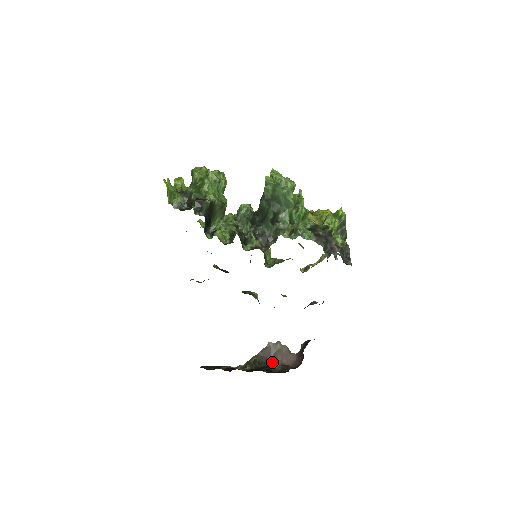
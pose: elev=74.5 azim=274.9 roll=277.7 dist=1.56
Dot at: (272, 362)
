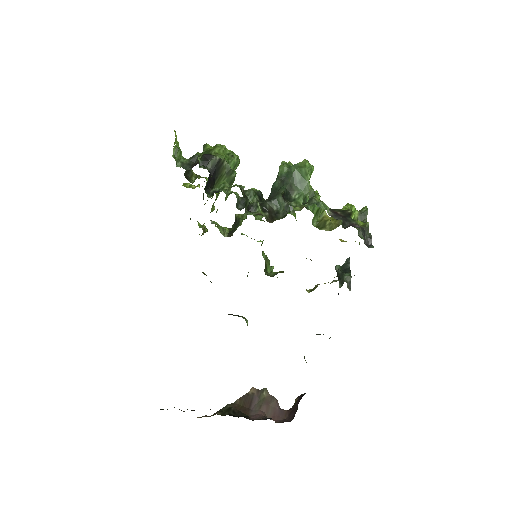
Dot at: (252, 413)
